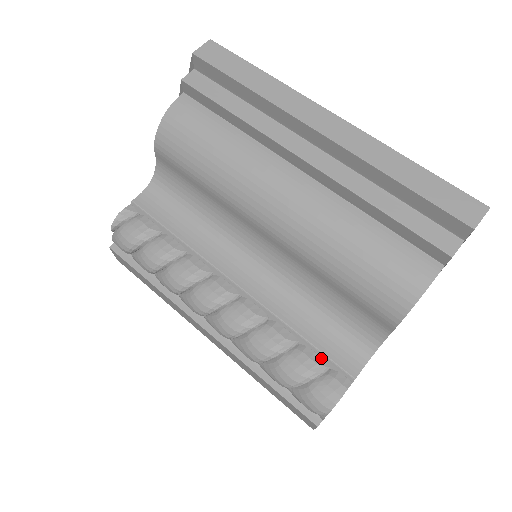
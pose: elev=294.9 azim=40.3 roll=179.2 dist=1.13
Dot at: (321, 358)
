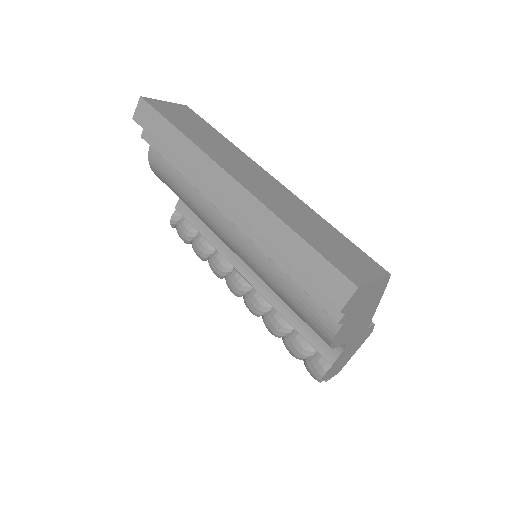
Dot at: (308, 345)
